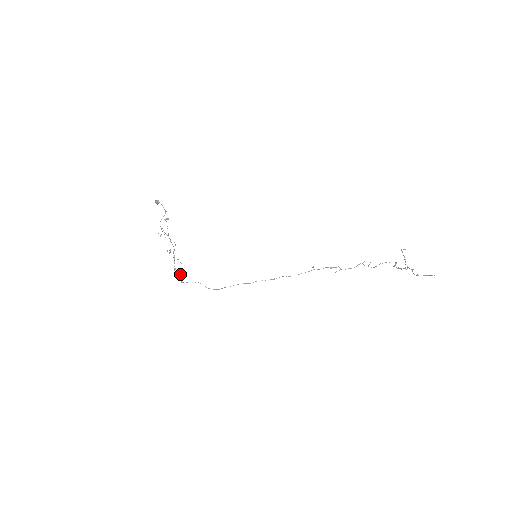
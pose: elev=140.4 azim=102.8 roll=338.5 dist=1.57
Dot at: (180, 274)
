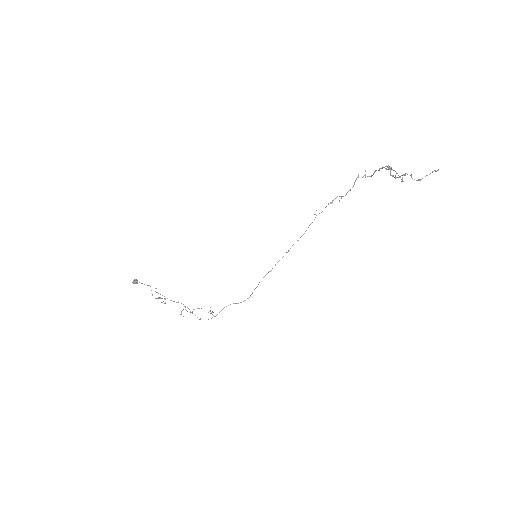
Dot at: (208, 312)
